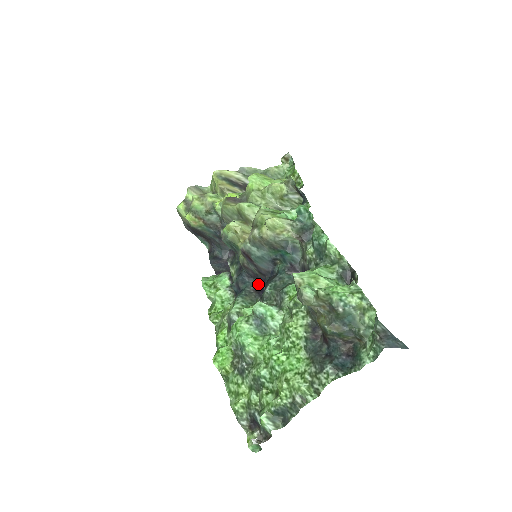
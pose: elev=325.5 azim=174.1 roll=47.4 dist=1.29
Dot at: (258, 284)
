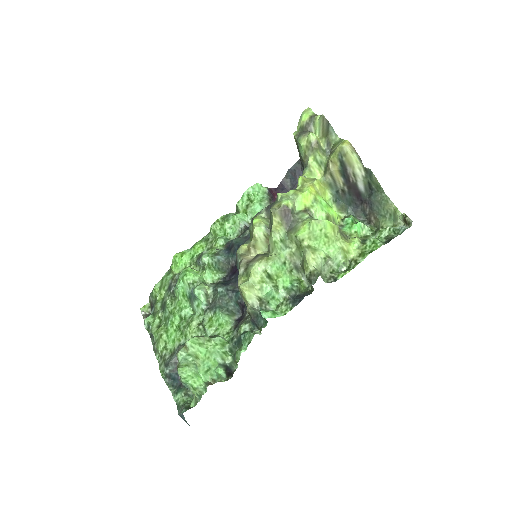
Dot at: occluded
